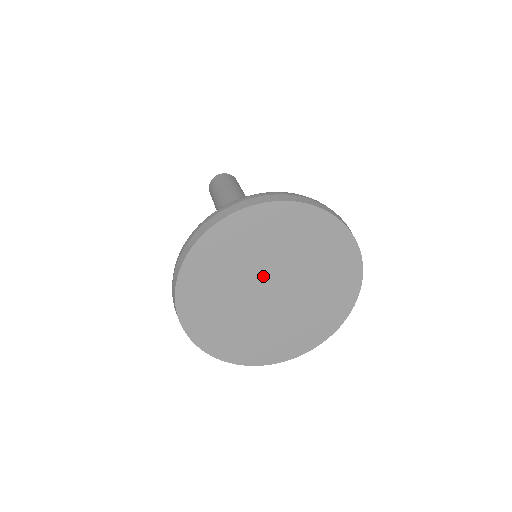
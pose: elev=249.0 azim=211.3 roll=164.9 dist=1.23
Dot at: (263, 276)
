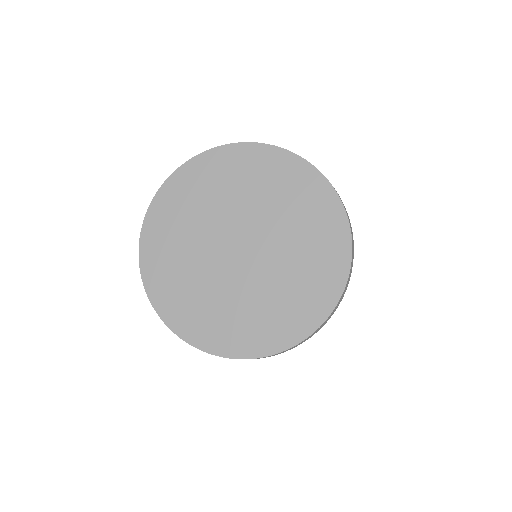
Dot at: (229, 228)
